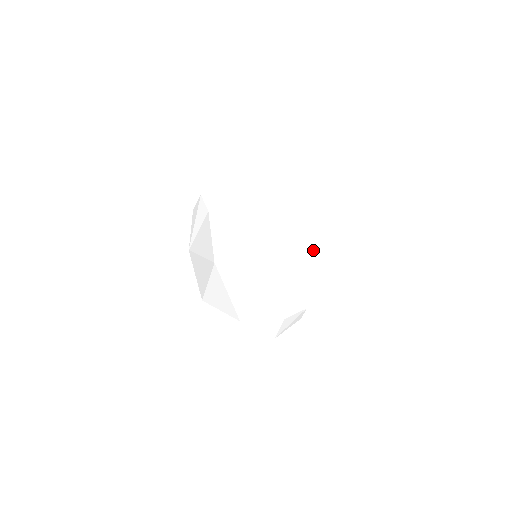
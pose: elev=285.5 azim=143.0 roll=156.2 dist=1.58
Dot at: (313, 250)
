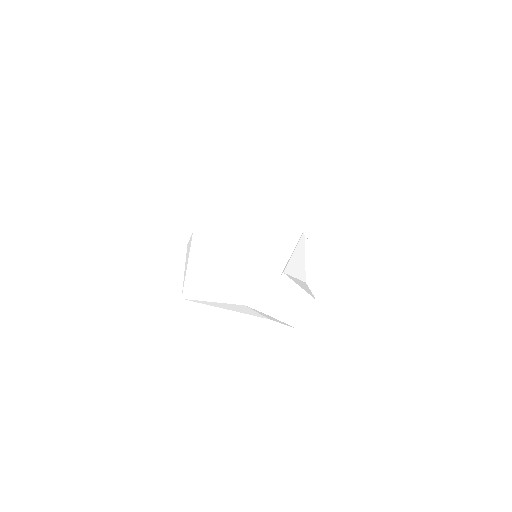
Dot at: (267, 243)
